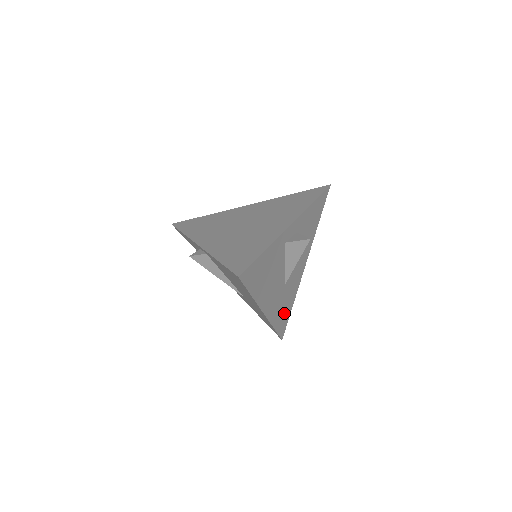
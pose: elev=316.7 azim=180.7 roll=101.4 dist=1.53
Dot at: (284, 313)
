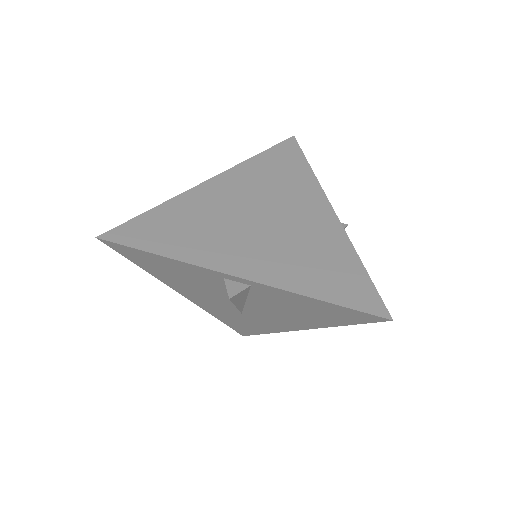
Dot at: occluded
